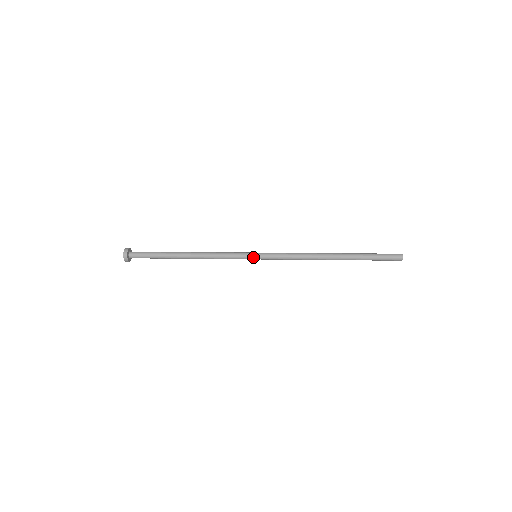
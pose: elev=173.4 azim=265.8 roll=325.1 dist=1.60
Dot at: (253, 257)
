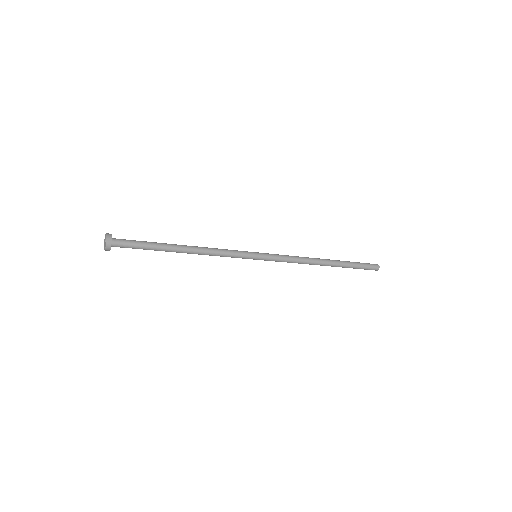
Dot at: (255, 257)
